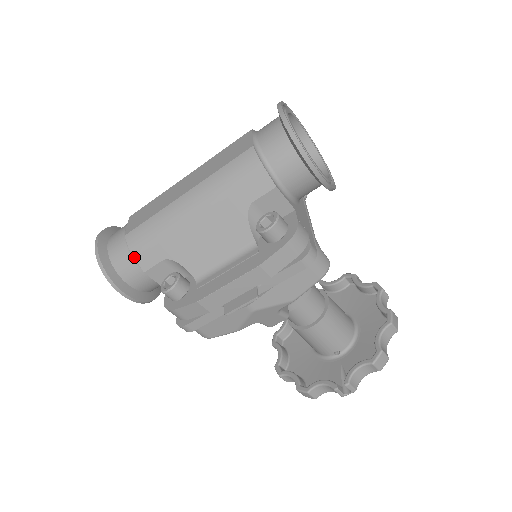
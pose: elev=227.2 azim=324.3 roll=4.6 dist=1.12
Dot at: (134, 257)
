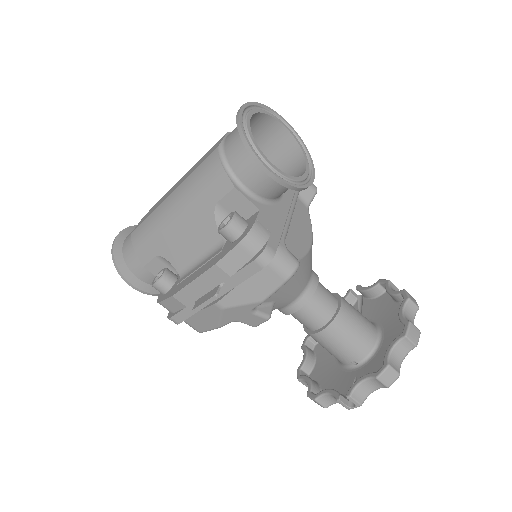
Dot at: (136, 253)
